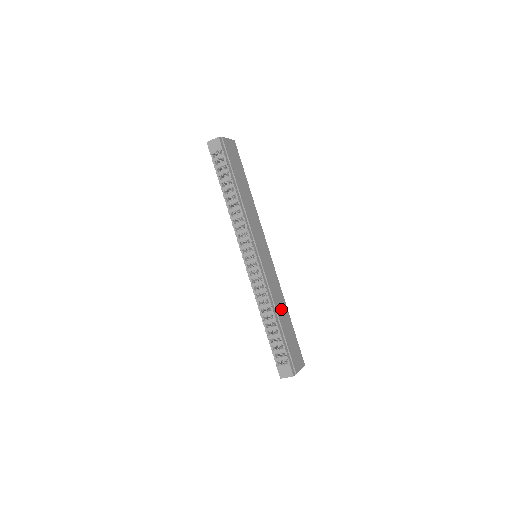
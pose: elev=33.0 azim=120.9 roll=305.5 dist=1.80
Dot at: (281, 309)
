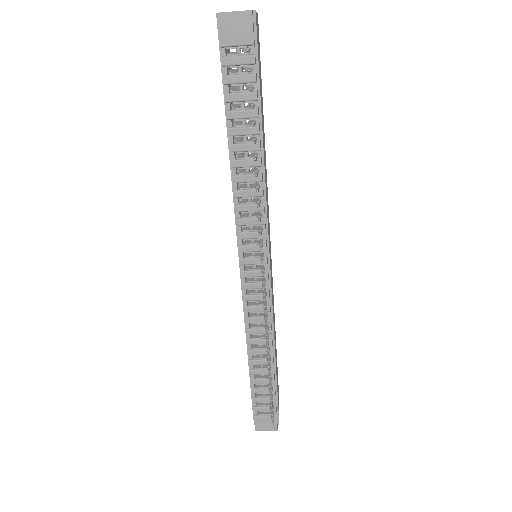
Dot at: occluded
